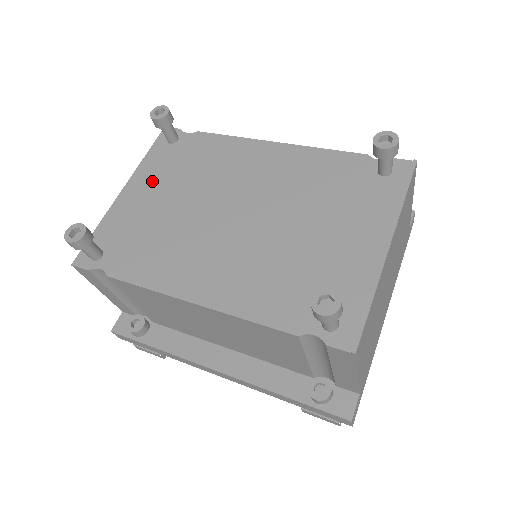
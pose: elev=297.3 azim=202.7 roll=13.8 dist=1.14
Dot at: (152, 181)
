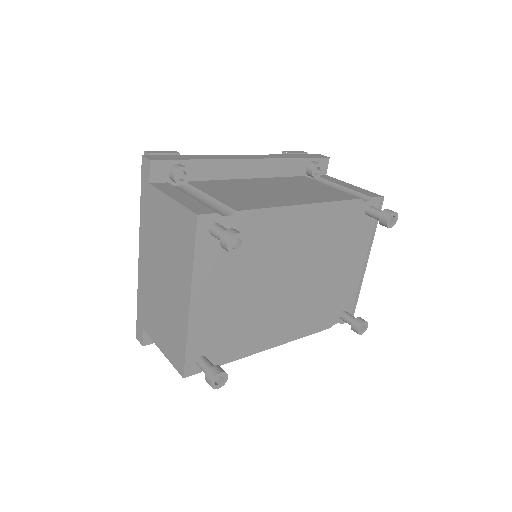
Dot at: (216, 283)
